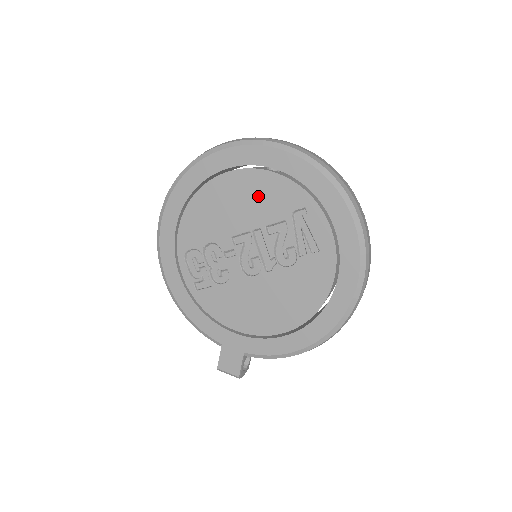
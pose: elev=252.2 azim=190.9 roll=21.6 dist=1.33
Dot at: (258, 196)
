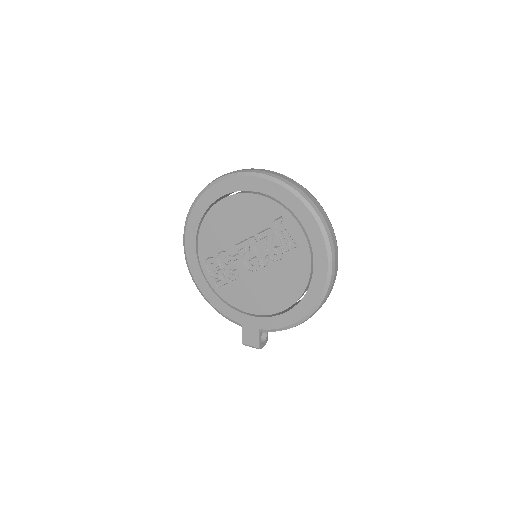
Dot at: (248, 213)
